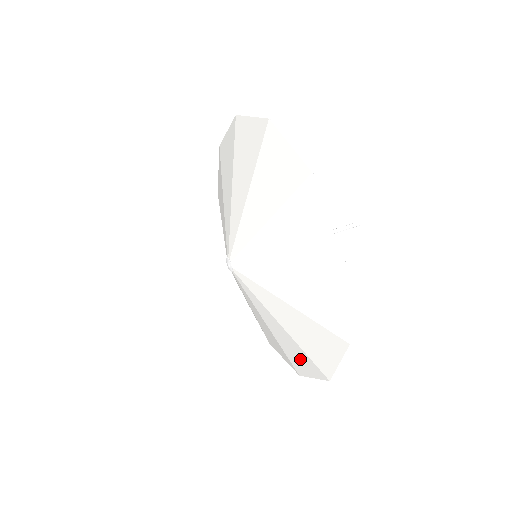
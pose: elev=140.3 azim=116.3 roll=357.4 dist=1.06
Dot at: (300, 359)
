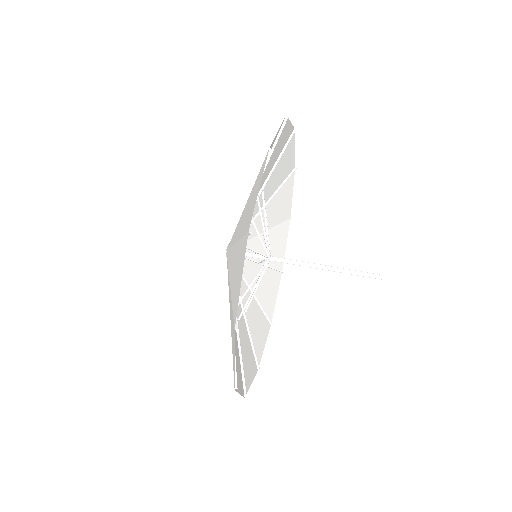
Dot at: occluded
